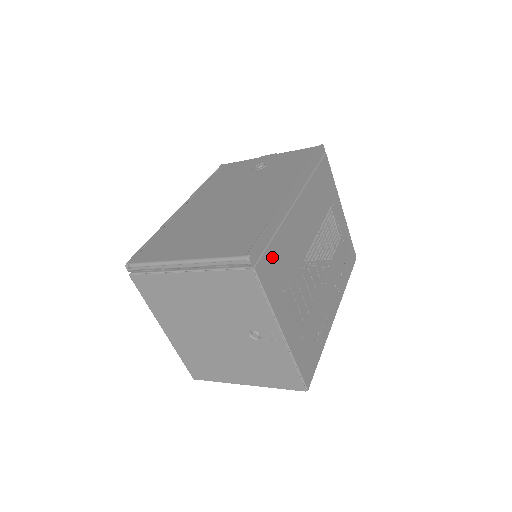
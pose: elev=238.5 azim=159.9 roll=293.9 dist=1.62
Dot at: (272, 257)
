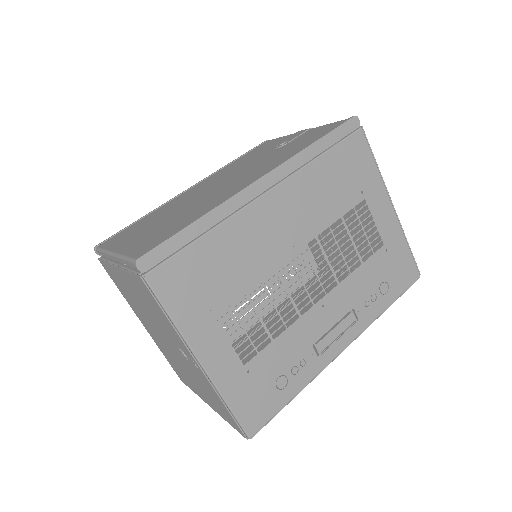
Dot at: (190, 264)
